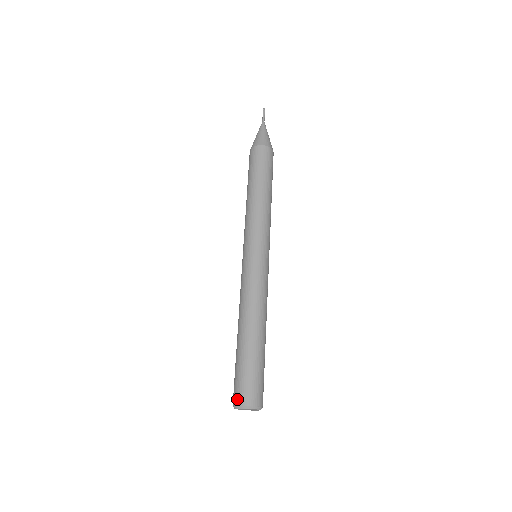
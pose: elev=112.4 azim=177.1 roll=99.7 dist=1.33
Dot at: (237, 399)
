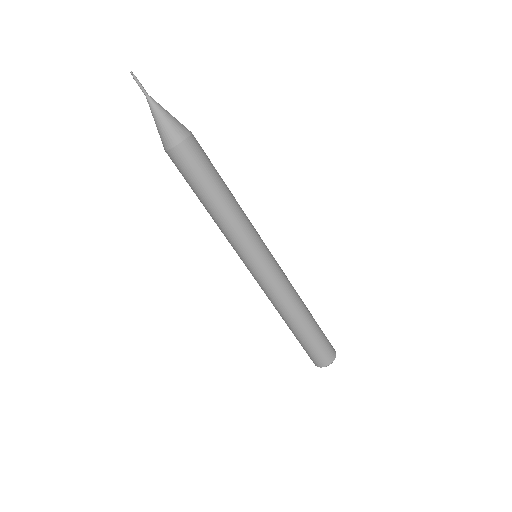
Dot at: (325, 363)
